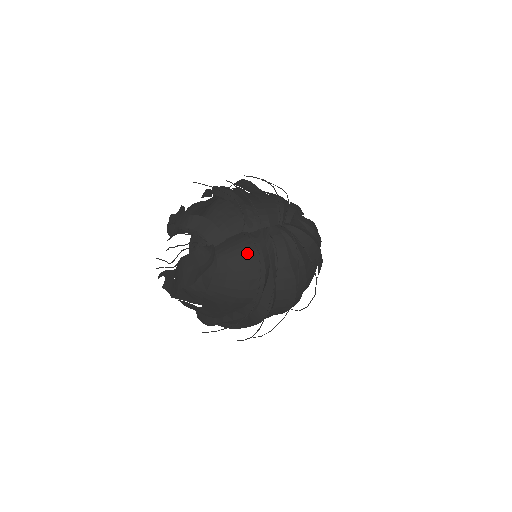
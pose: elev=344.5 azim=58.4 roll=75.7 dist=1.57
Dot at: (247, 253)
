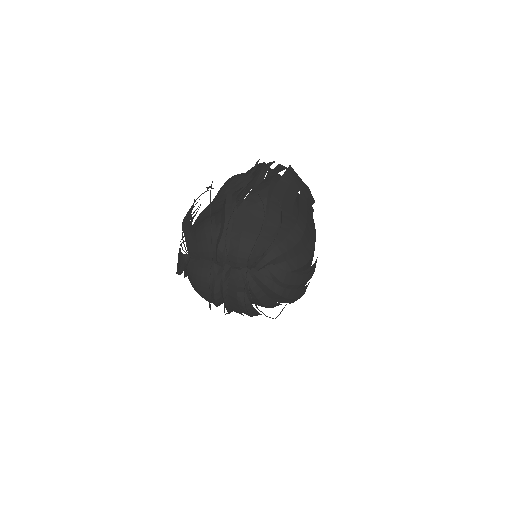
Dot at: (204, 283)
